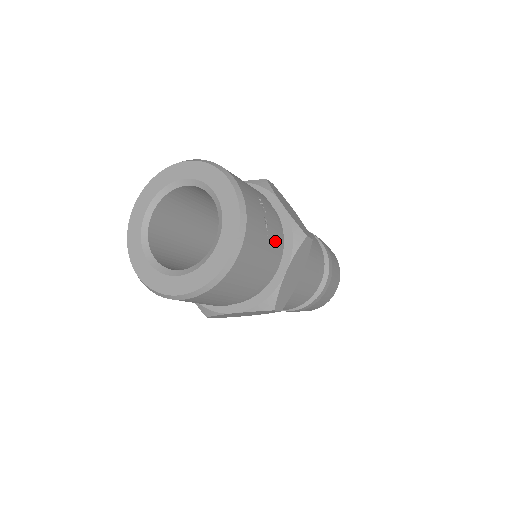
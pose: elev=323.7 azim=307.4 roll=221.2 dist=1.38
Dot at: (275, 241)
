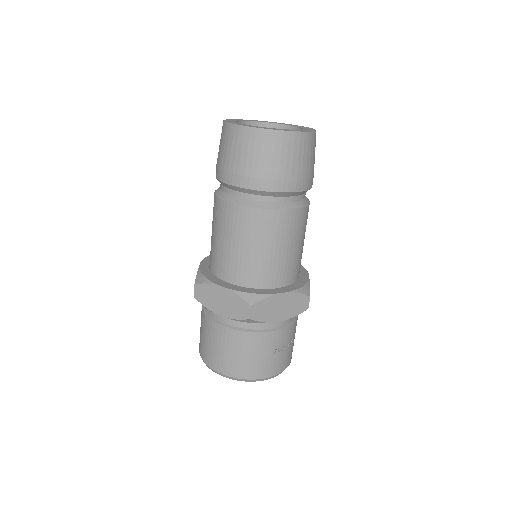
Dot at: (295, 327)
